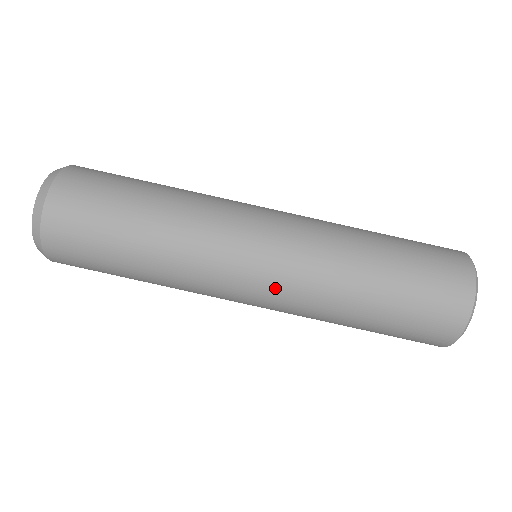
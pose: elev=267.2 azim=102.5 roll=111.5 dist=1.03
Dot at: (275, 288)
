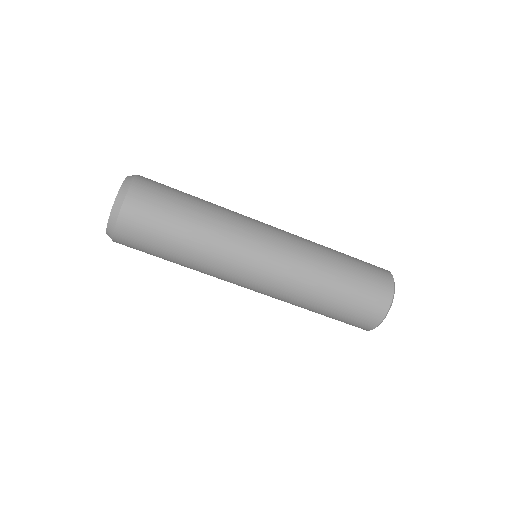
Dot at: (265, 288)
